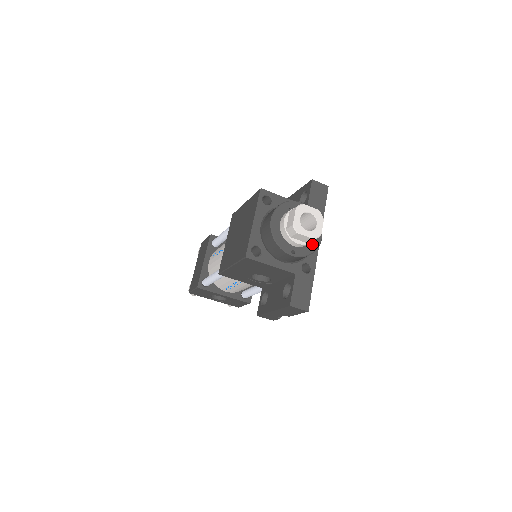
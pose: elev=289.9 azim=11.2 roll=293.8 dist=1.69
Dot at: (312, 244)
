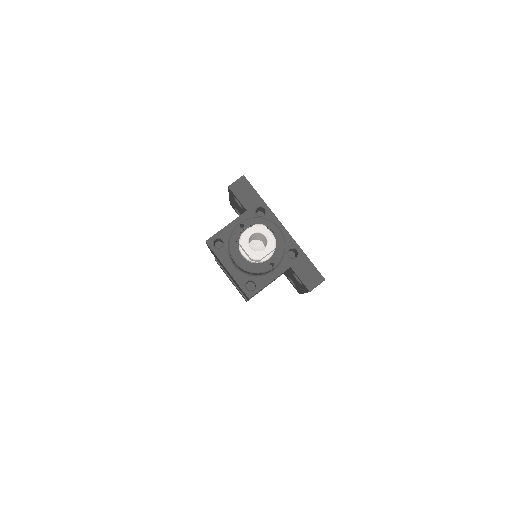
Dot at: (278, 242)
